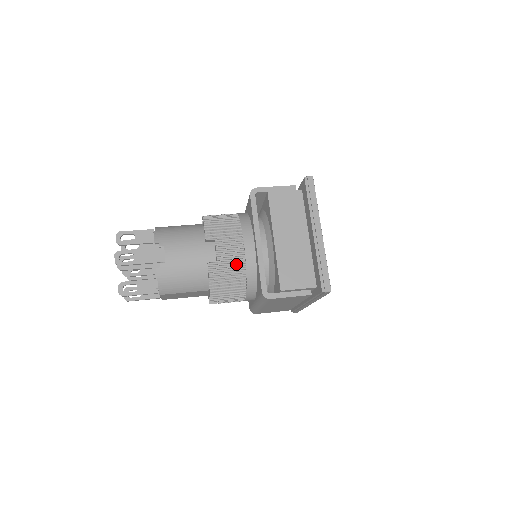
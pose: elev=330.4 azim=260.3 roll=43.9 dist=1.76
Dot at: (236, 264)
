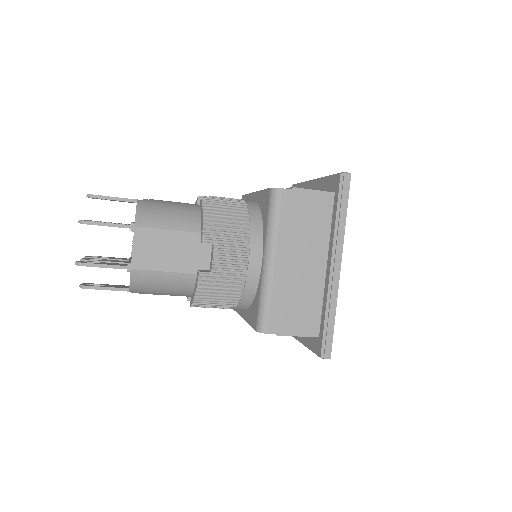
Dot at: (234, 203)
